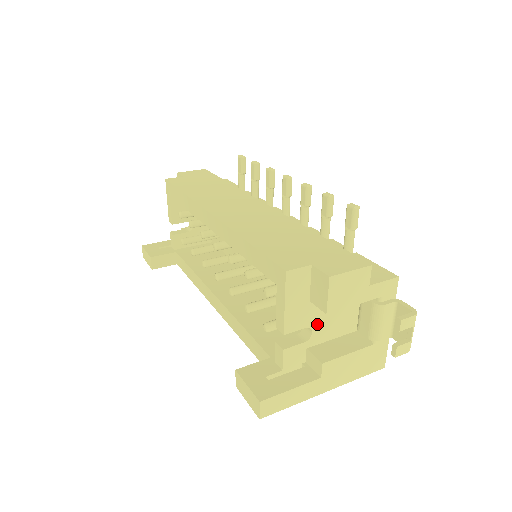
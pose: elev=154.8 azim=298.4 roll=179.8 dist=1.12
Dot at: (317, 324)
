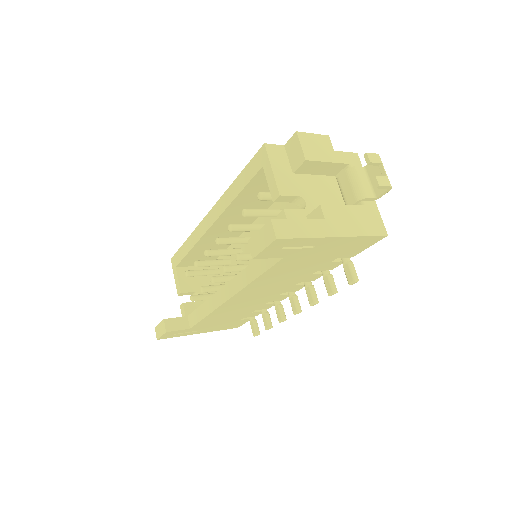
Dot at: (308, 197)
